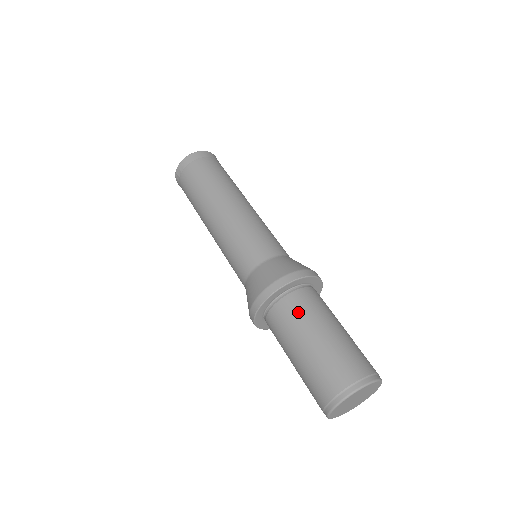
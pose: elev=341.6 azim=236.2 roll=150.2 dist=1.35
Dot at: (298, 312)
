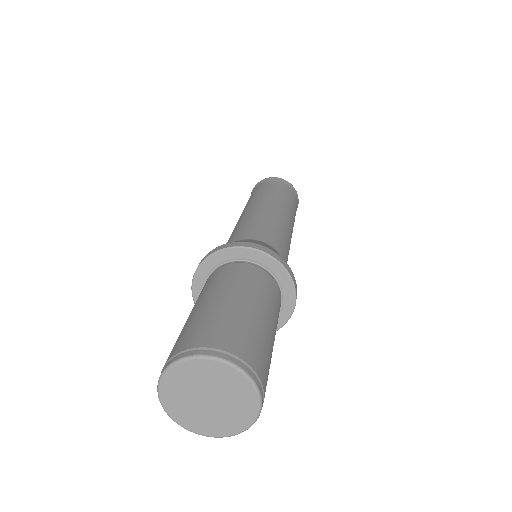
Dot at: (215, 280)
